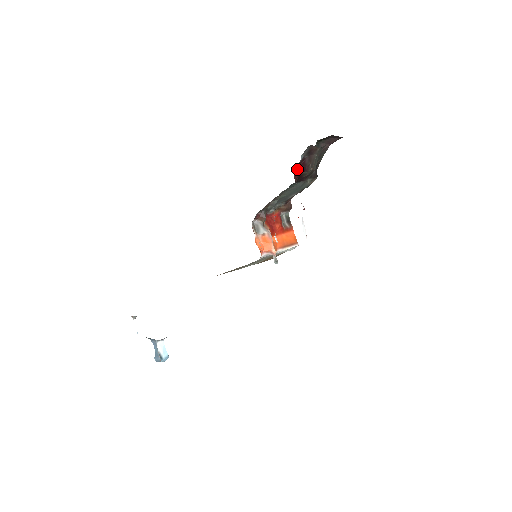
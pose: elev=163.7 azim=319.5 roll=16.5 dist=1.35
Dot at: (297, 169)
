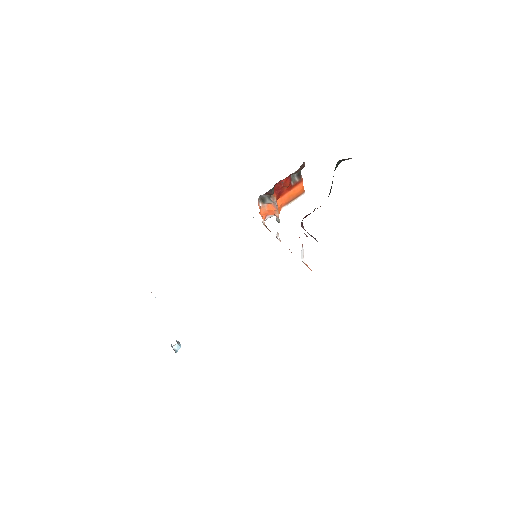
Dot at: (306, 216)
